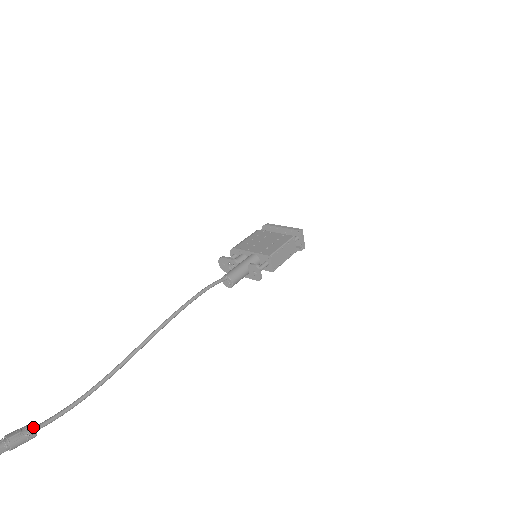
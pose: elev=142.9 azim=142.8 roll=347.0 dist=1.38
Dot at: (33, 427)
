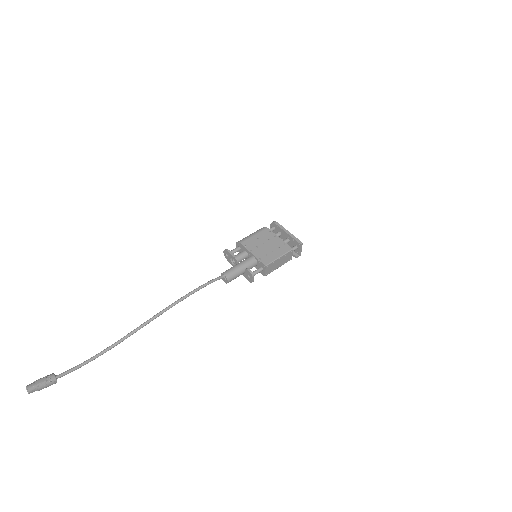
Dot at: (55, 378)
